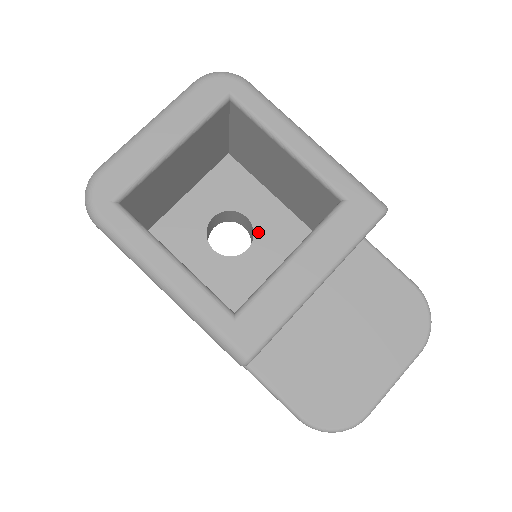
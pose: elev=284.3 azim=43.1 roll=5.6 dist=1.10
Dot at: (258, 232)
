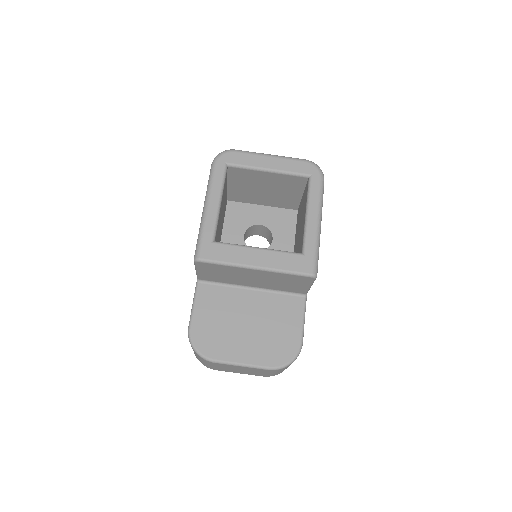
Dot at: occluded
